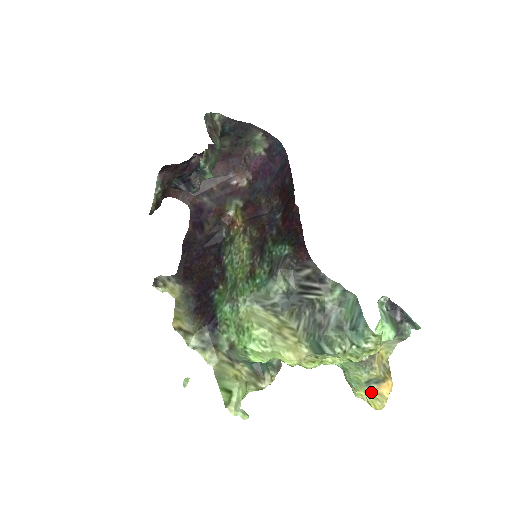
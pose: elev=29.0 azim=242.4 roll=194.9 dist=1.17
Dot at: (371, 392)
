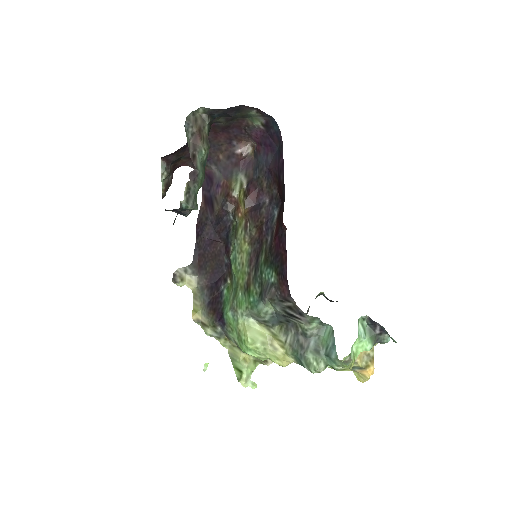
Dot at: (356, 372)
